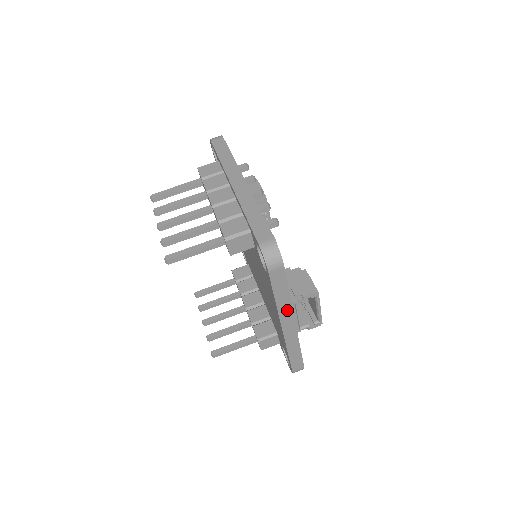
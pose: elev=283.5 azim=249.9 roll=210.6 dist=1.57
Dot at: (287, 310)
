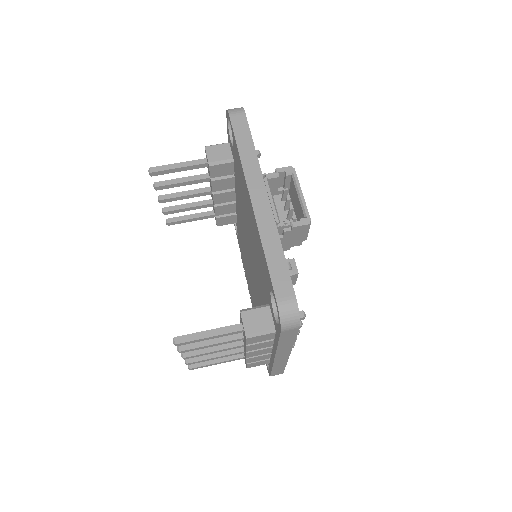
Dot at: (254, 170)
